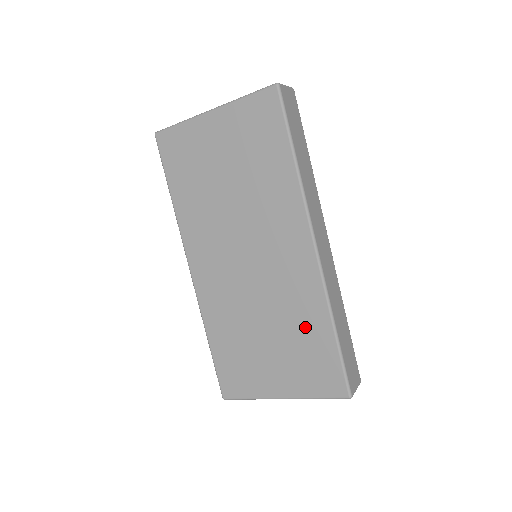
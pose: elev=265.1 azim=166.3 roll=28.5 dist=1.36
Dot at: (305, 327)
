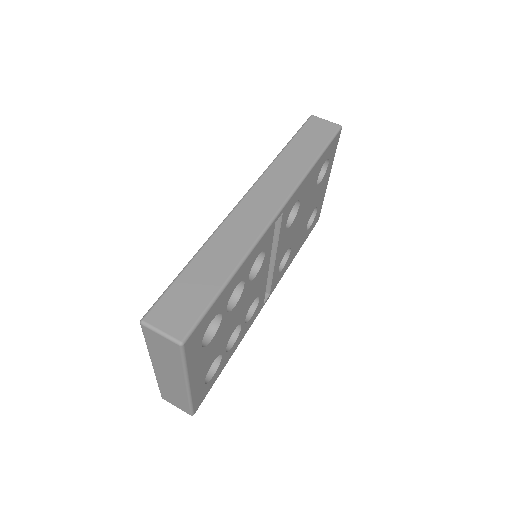
Dot at: occluded
